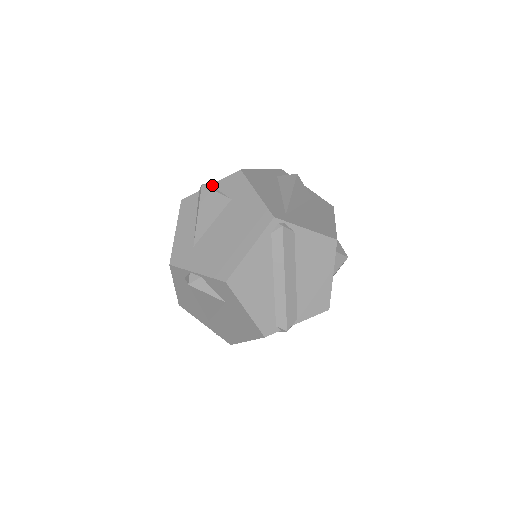
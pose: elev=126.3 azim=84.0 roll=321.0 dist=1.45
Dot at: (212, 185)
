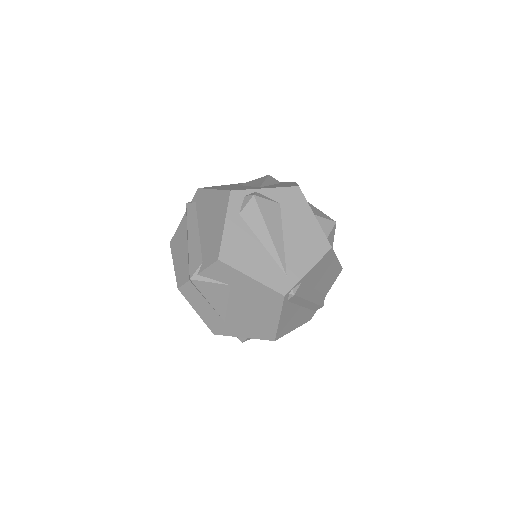
Dot at: (199, 275)
